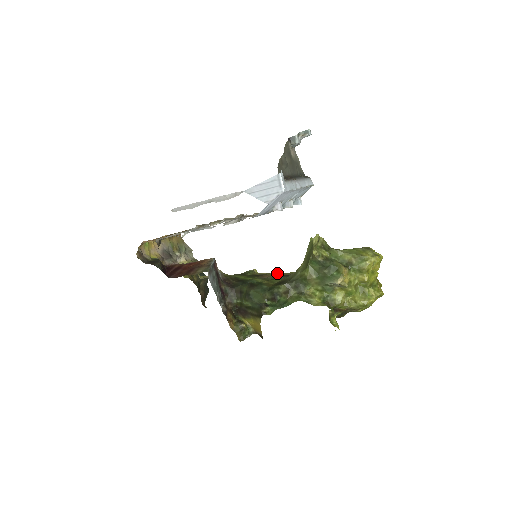
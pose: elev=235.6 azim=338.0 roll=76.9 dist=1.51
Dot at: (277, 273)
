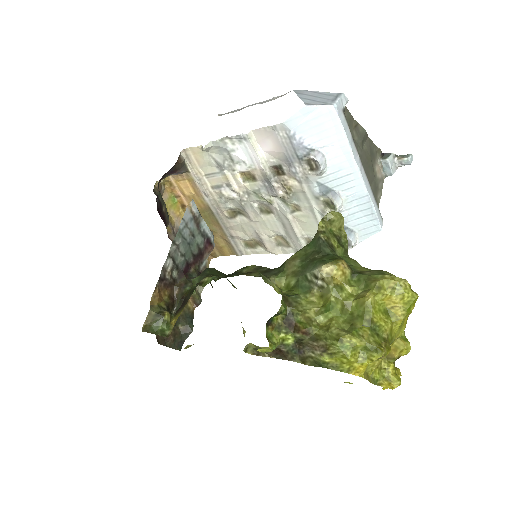
Dot at: occluded
